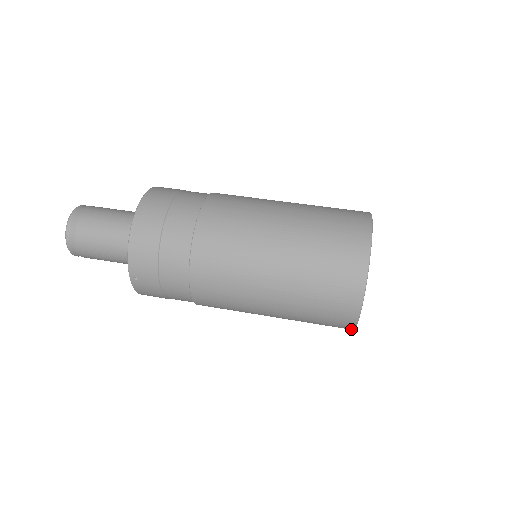
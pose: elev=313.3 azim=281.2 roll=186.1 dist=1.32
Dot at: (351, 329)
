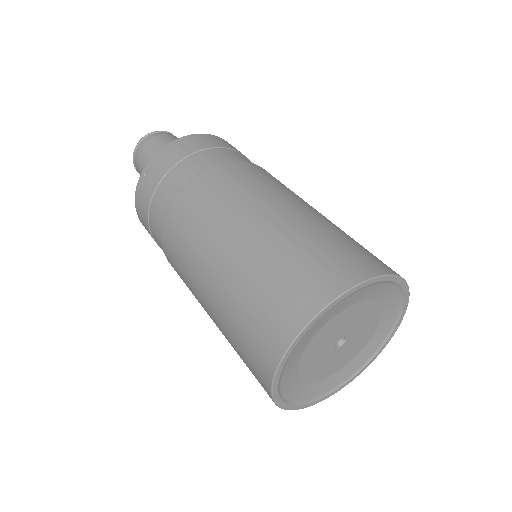
Dot at: (269, 383)
